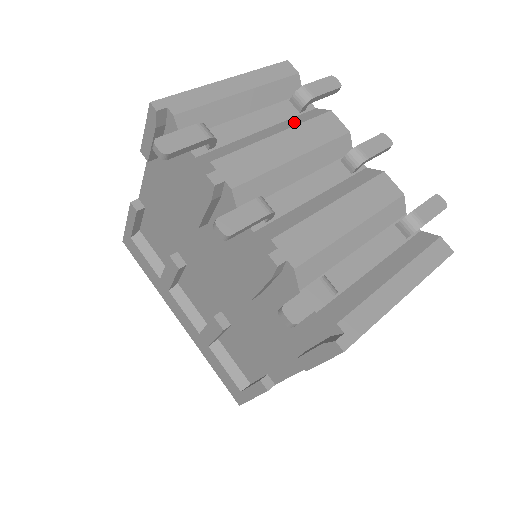
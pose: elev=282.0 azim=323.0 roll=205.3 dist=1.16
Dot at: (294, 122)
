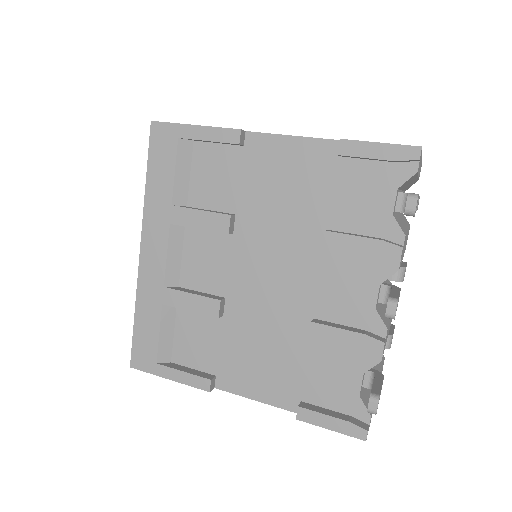
Dot at: occluded
